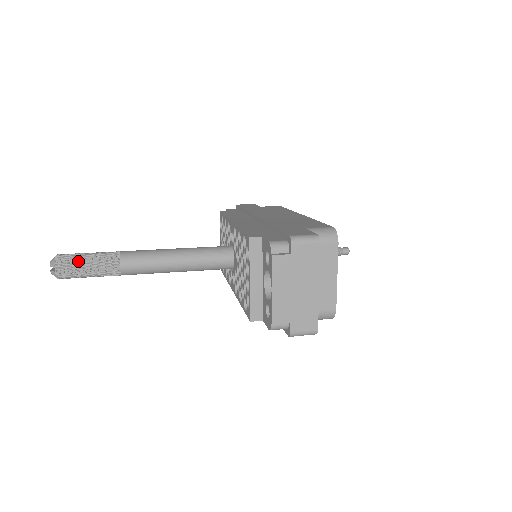
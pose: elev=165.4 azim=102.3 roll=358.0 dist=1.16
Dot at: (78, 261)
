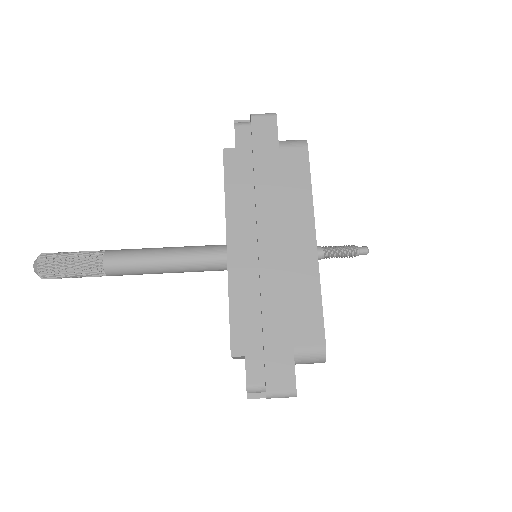
Dot at: (62, 274)
